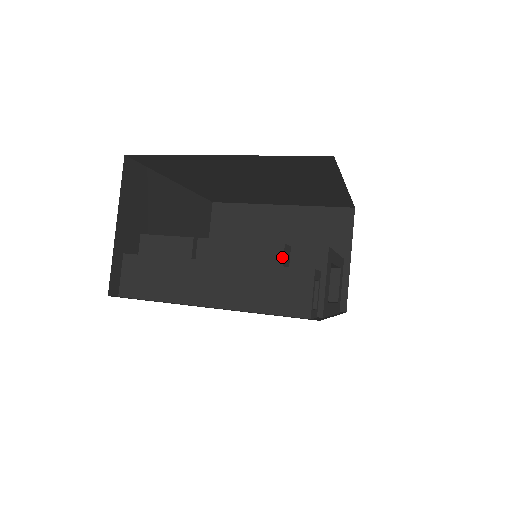
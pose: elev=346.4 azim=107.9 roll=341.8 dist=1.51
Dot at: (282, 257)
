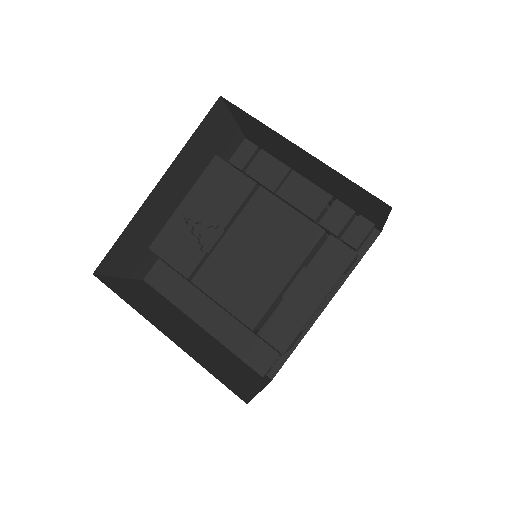
Dot at: occluded
